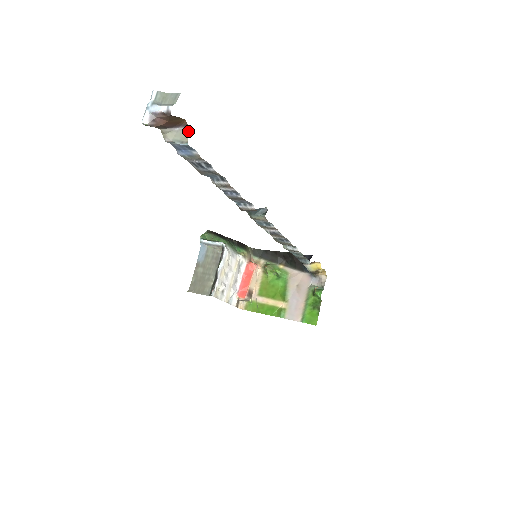
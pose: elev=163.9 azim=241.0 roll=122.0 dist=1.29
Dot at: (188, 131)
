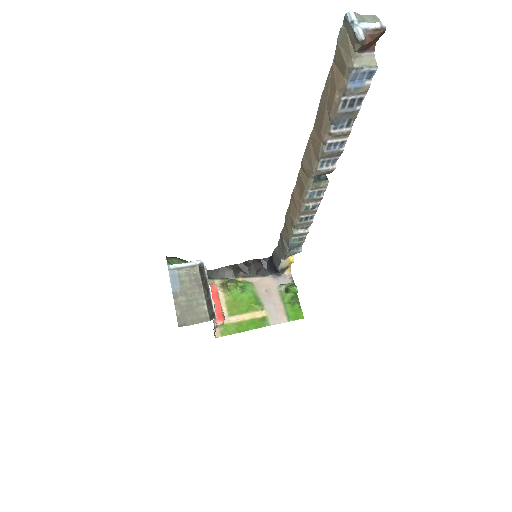
Dot at: (374, 56)
